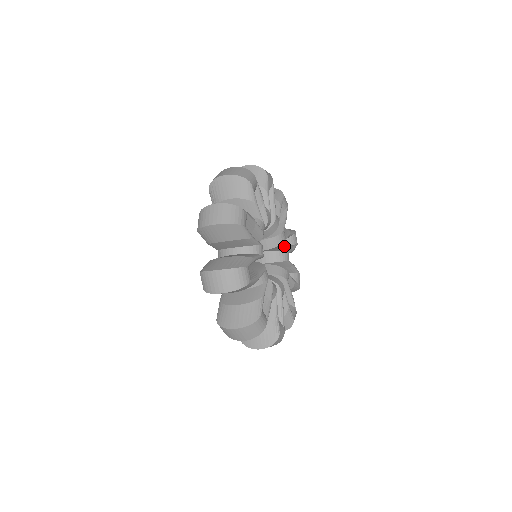
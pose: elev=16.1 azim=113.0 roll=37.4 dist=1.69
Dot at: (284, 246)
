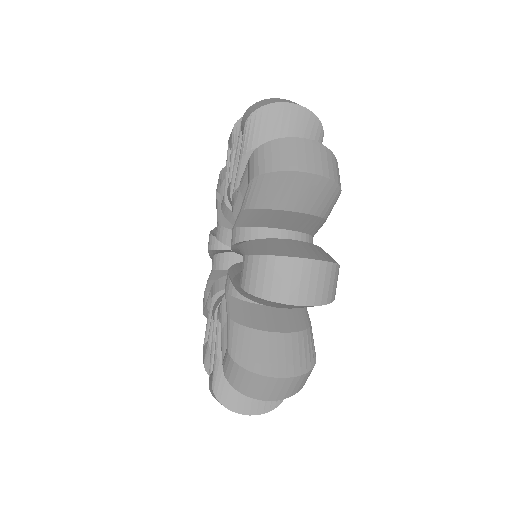
Dot at: occluded
